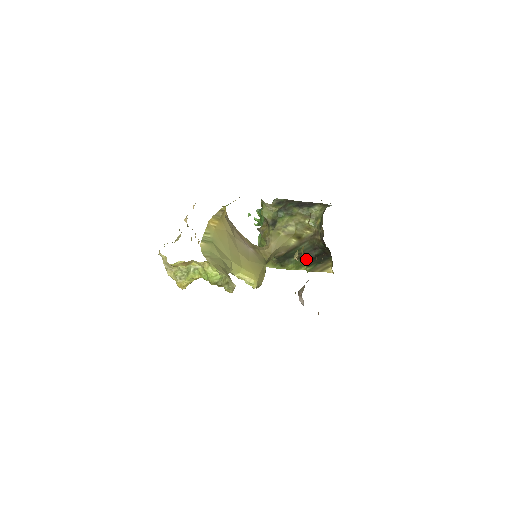
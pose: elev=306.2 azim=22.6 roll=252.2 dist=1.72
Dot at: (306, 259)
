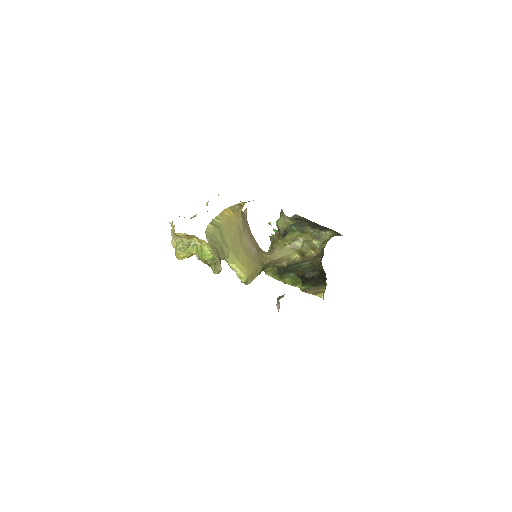
Dot at: (303, 278)
